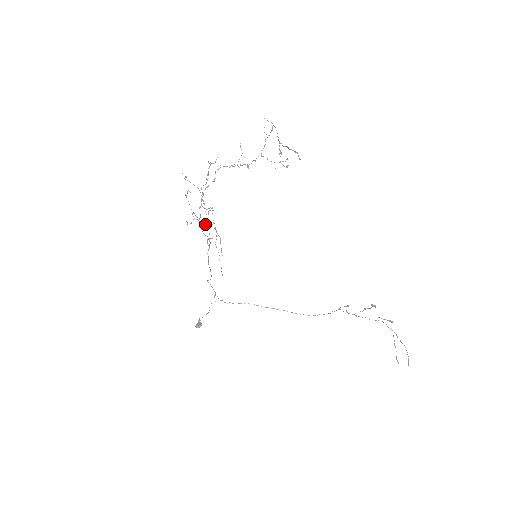
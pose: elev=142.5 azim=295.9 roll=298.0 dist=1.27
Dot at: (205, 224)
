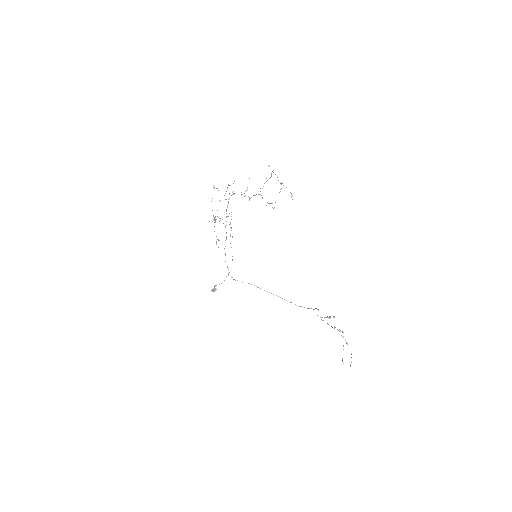
Dot at: occluded
